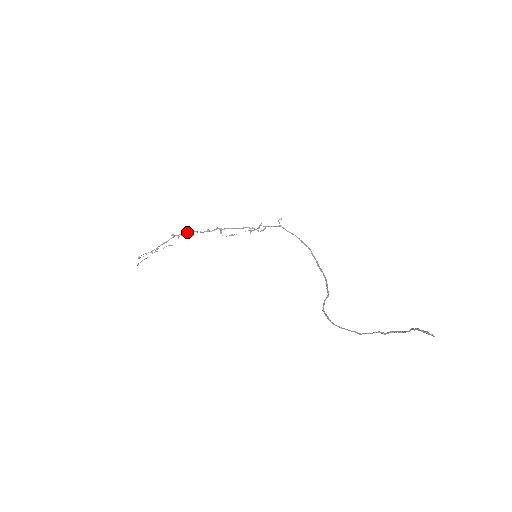
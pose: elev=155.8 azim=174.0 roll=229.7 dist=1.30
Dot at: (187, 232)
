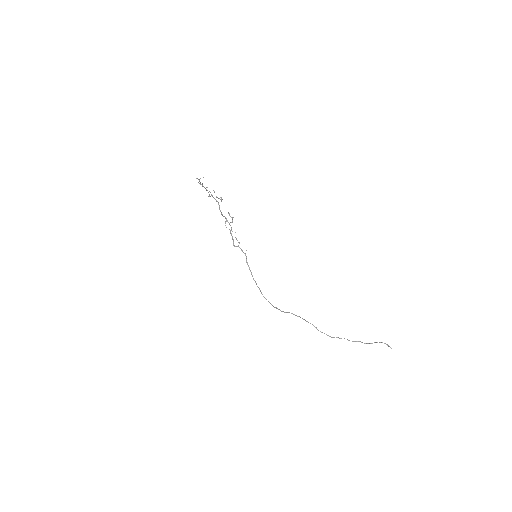
Dot at: (221, 200)
